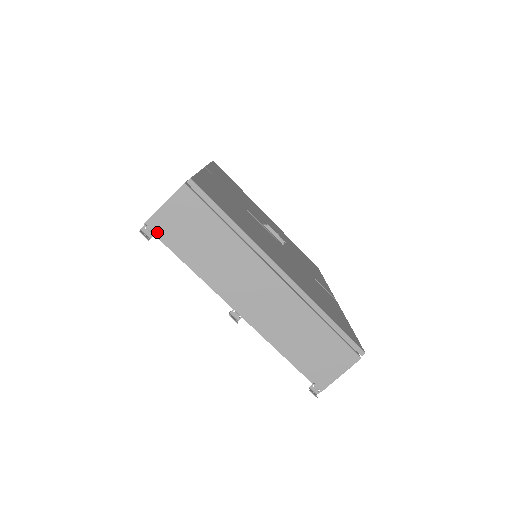
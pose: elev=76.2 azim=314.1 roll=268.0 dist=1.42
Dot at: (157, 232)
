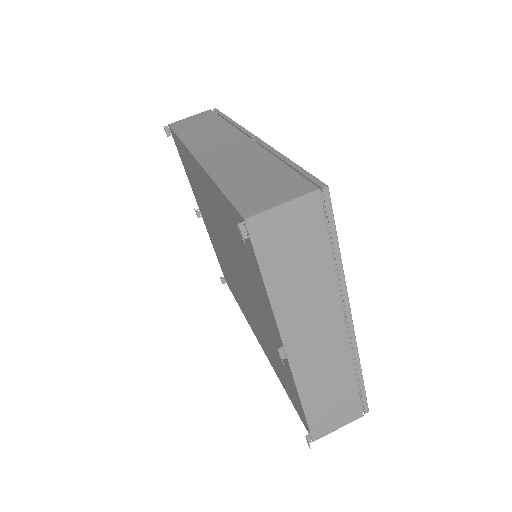
Dot at: (255, 234)
